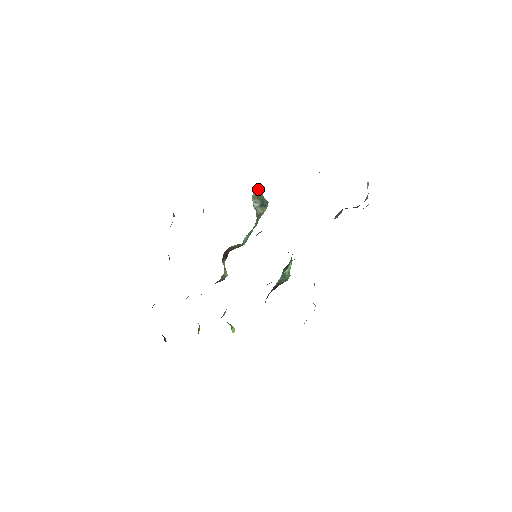
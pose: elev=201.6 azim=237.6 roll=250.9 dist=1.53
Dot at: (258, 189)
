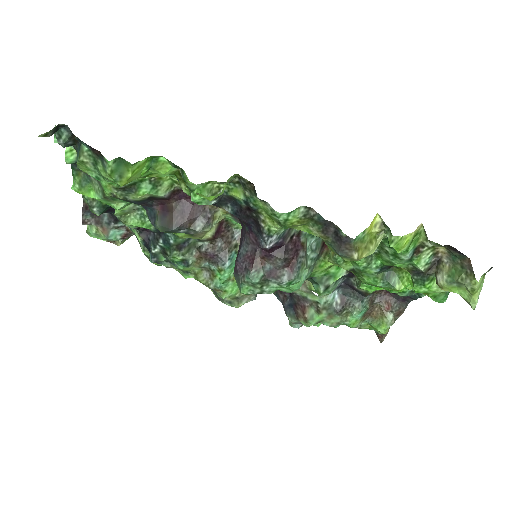
Dot at: occluded
